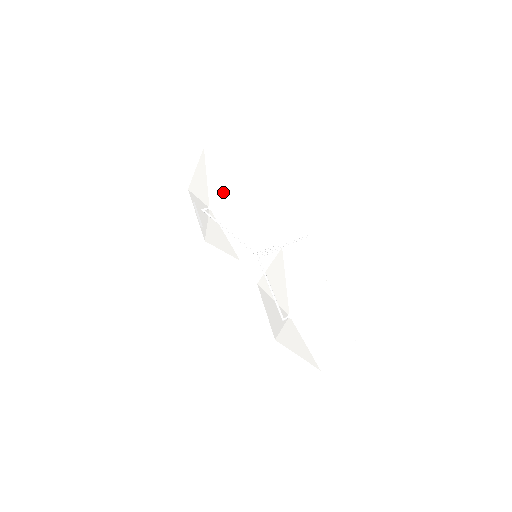
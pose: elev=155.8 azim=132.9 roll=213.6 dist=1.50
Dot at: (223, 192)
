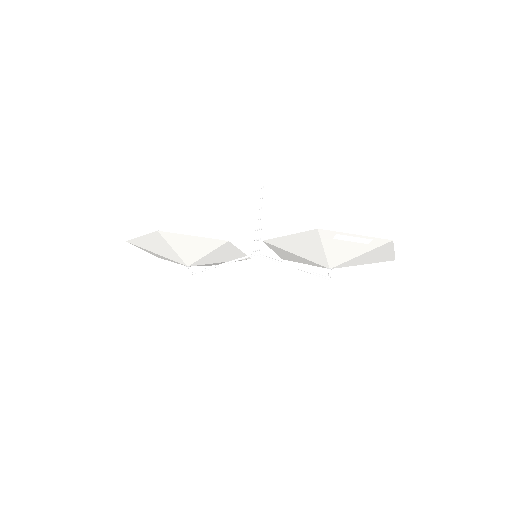
Dot at: (179, 254)
